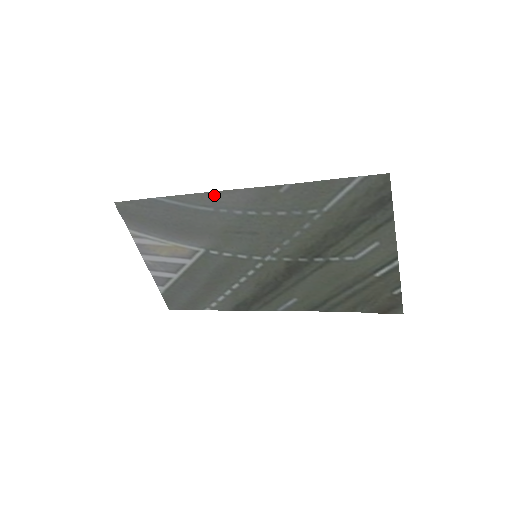
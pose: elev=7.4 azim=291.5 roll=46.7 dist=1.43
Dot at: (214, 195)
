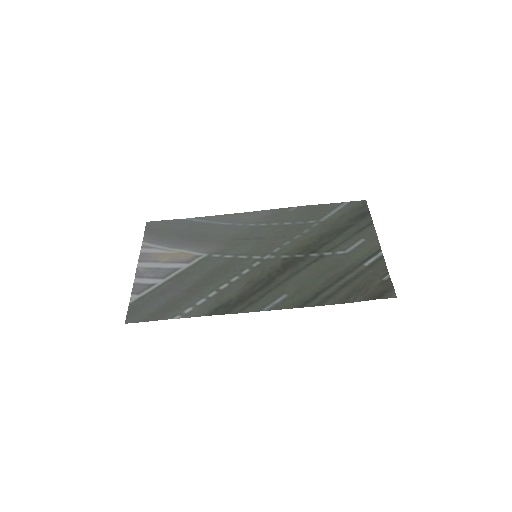
Dot at: (236, 215)
